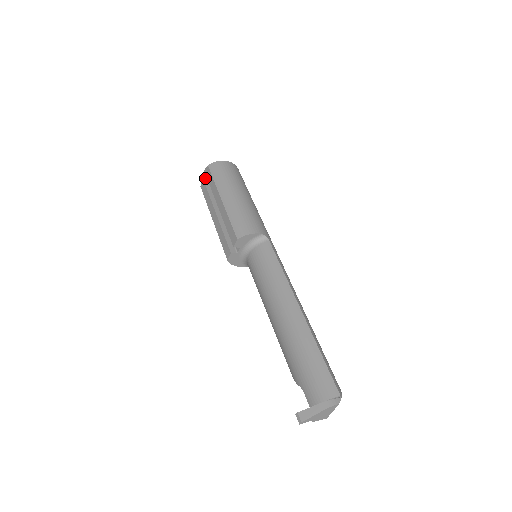
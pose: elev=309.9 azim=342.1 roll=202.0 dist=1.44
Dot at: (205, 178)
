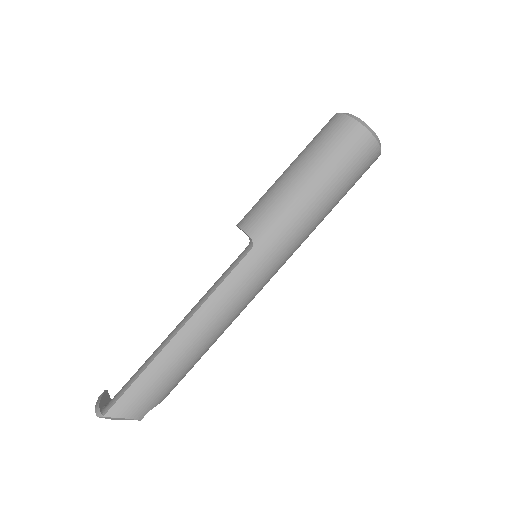
Dot at: occluded
